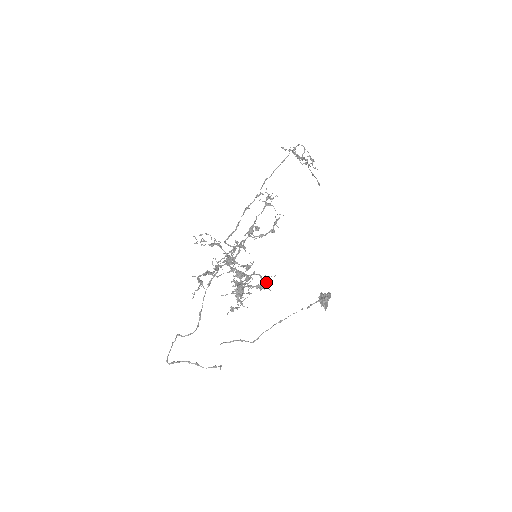
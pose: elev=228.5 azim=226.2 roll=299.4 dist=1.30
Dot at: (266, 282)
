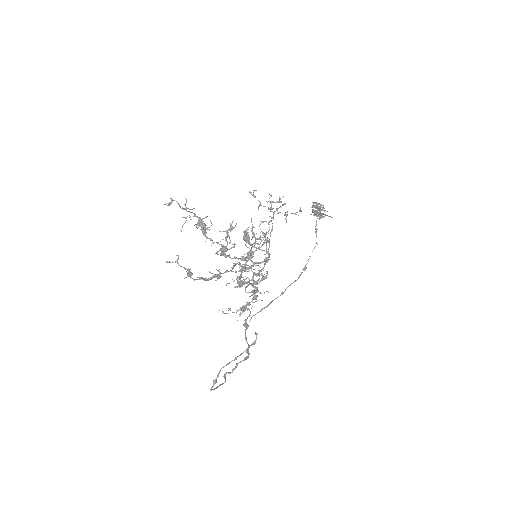
Dot at: (246, 232)
